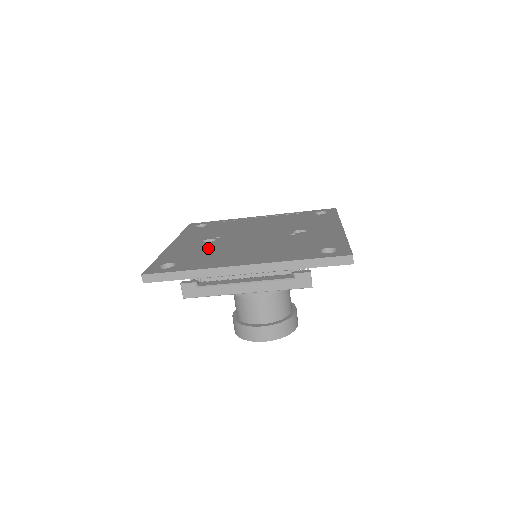
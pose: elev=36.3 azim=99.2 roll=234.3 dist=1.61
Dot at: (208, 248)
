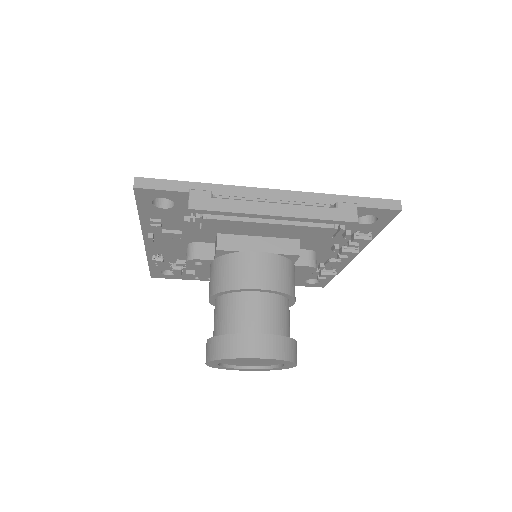
Dot at: occluded
